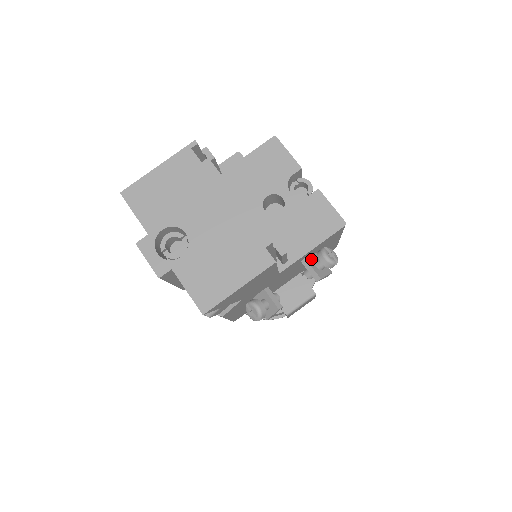
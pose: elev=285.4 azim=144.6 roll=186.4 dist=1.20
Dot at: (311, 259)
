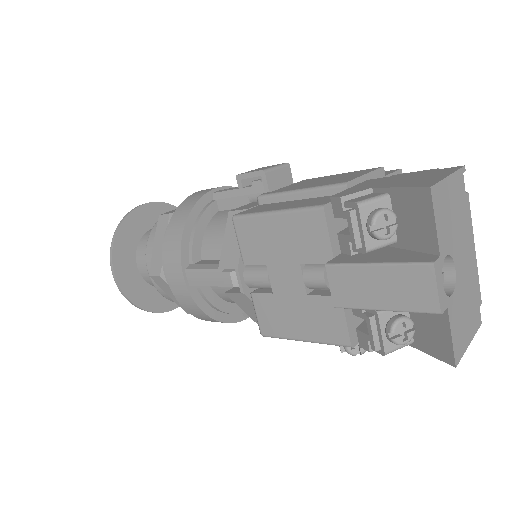
Dot at: occluded
